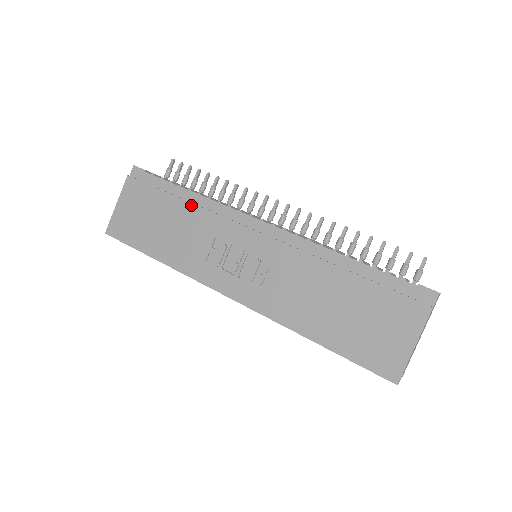
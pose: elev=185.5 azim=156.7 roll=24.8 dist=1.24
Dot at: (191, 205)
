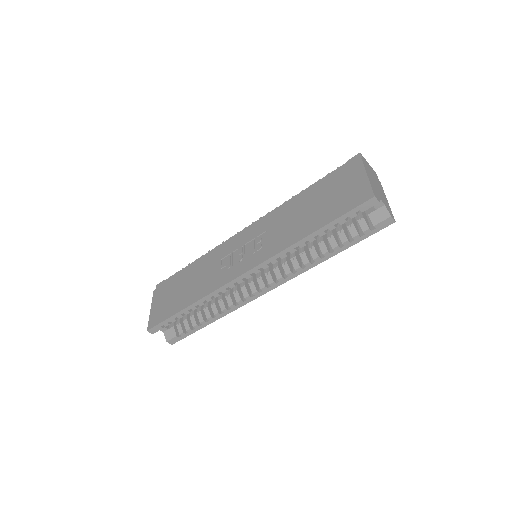
Dot at: (199, 262)
